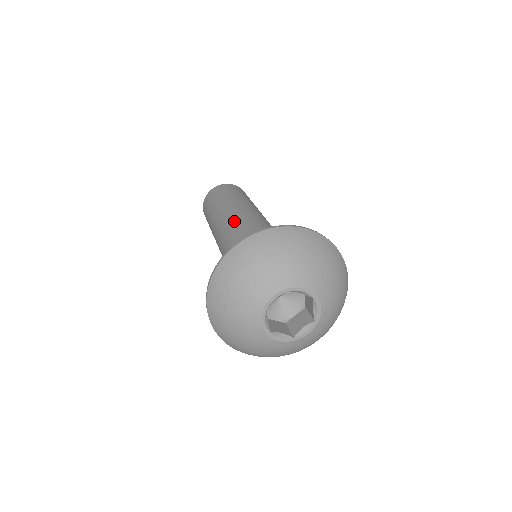
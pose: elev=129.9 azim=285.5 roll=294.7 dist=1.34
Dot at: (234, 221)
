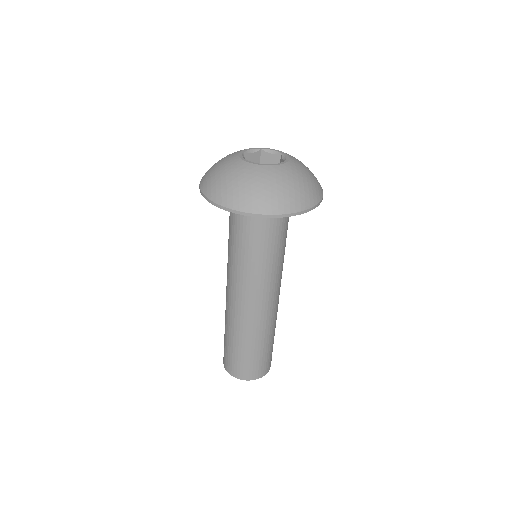
Dot at: occluded
